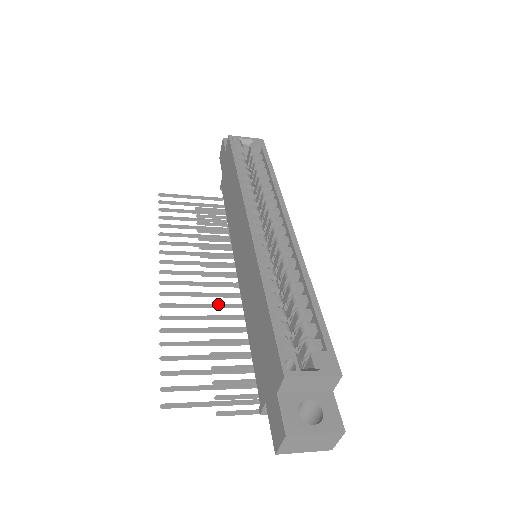
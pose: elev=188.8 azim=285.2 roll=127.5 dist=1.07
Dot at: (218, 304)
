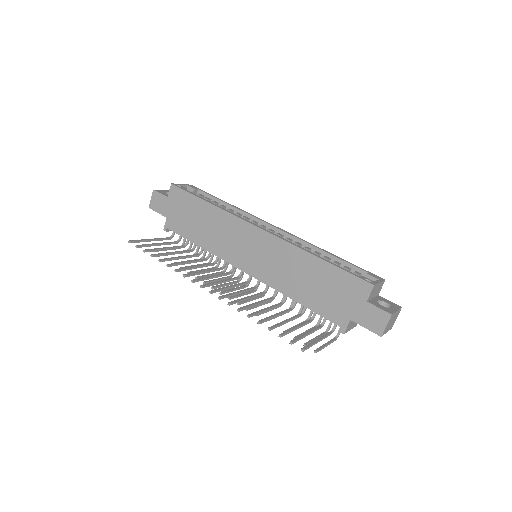
Dot at: (254, 294)
